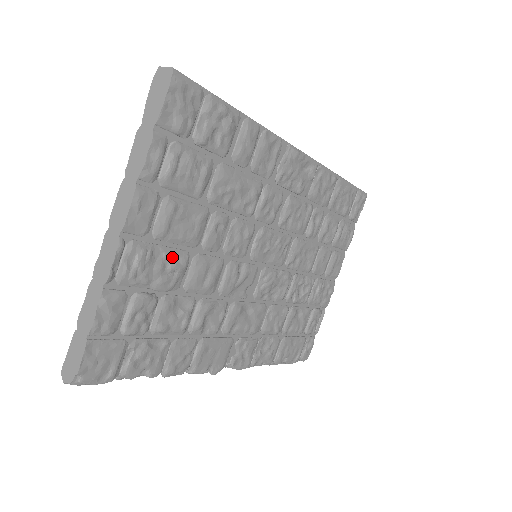
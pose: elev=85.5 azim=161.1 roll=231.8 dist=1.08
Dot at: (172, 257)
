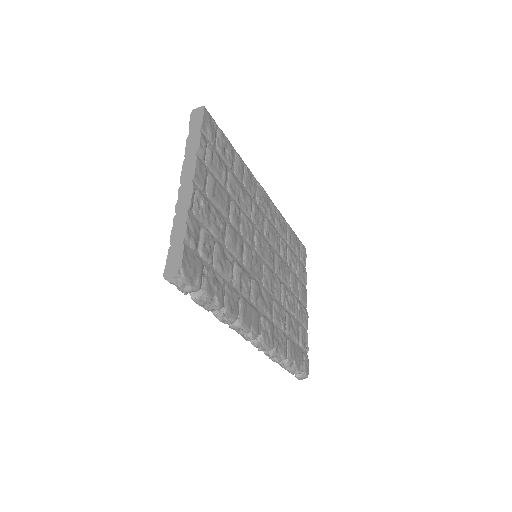
Dot at: (218, 215)
